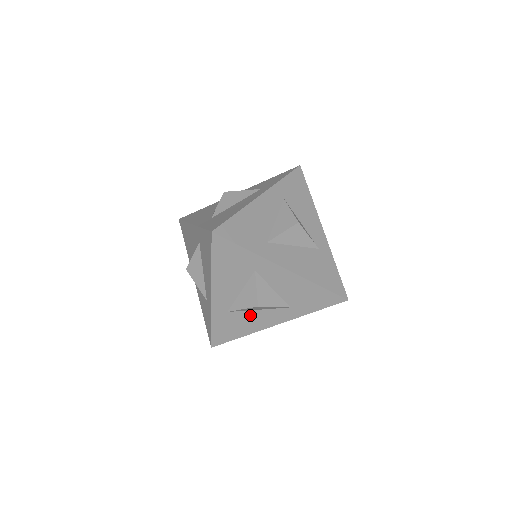
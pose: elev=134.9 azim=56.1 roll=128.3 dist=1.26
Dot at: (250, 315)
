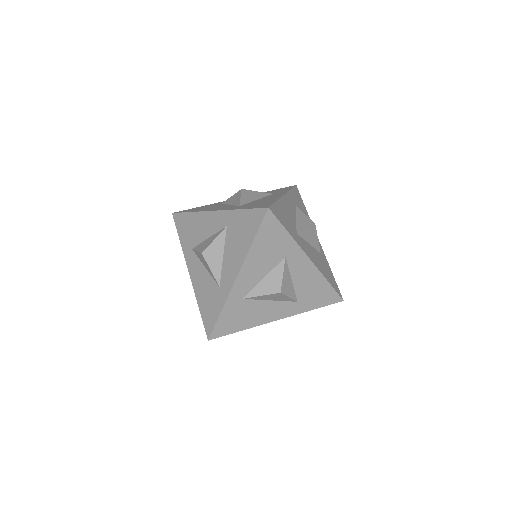
Dot at: (260, 305)
